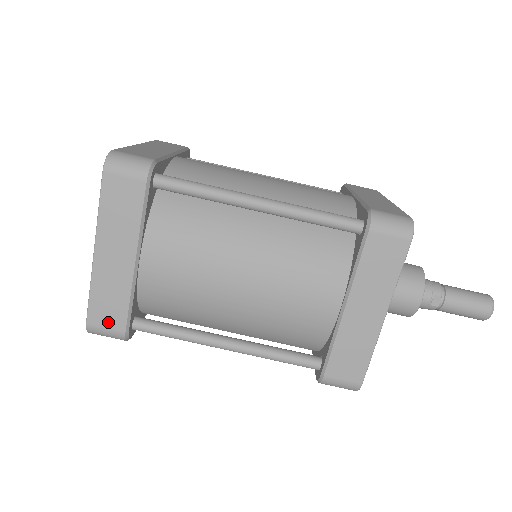
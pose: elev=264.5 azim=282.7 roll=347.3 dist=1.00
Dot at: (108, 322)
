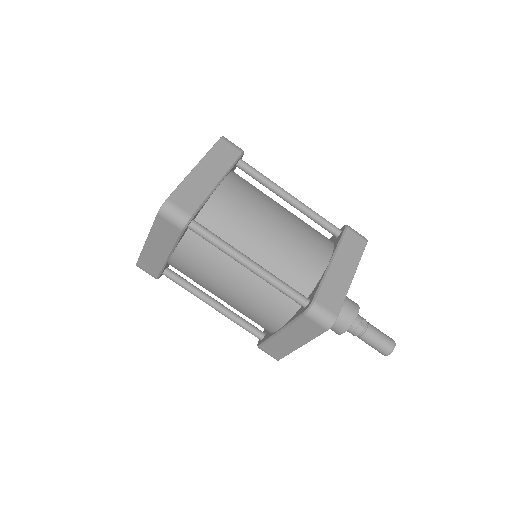
Dot at: (183, 204)
